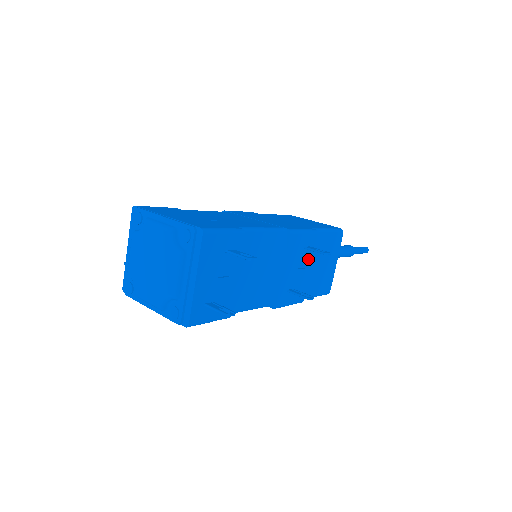
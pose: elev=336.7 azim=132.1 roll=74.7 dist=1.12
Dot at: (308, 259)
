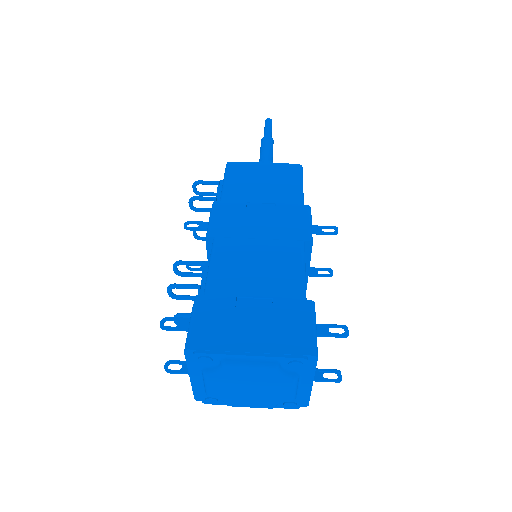
Dot at: occluded
